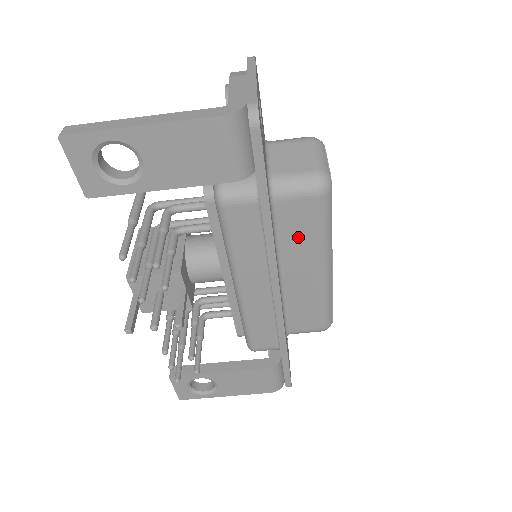
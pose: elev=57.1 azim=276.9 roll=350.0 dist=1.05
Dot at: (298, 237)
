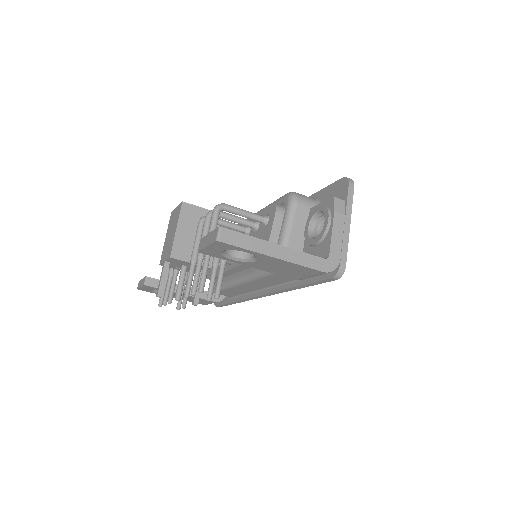
Dot at: occluded
